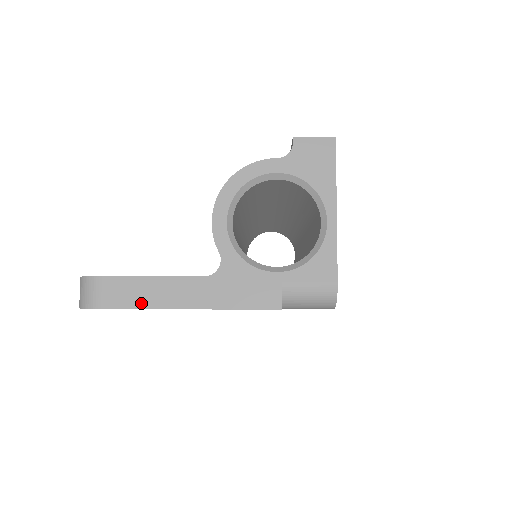
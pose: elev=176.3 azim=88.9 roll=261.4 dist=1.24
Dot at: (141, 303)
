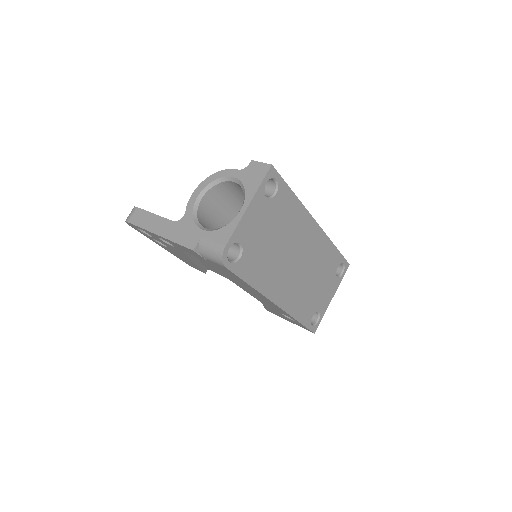
Dot at: (143, 225)
